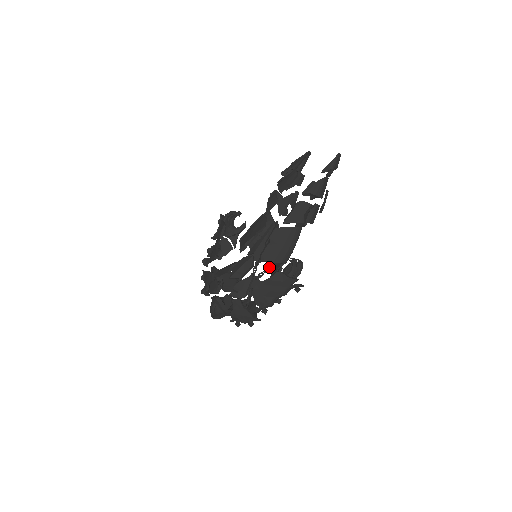
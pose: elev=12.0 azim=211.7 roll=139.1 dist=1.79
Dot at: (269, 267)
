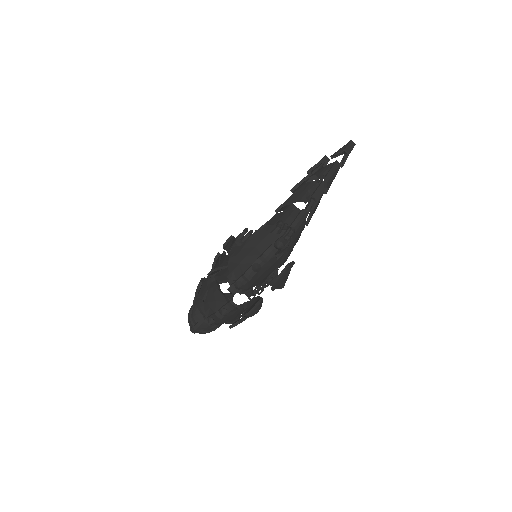
Dot at: (273, 274)
